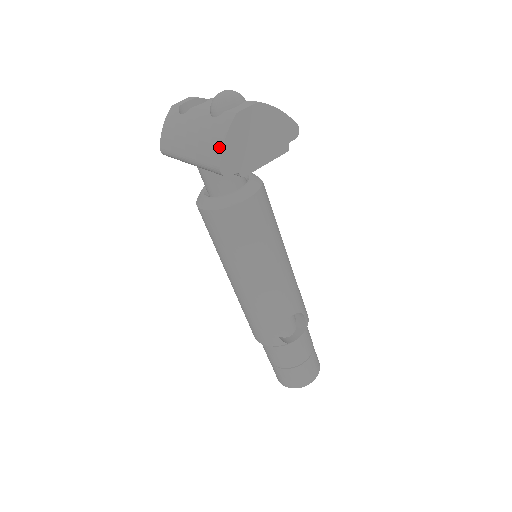
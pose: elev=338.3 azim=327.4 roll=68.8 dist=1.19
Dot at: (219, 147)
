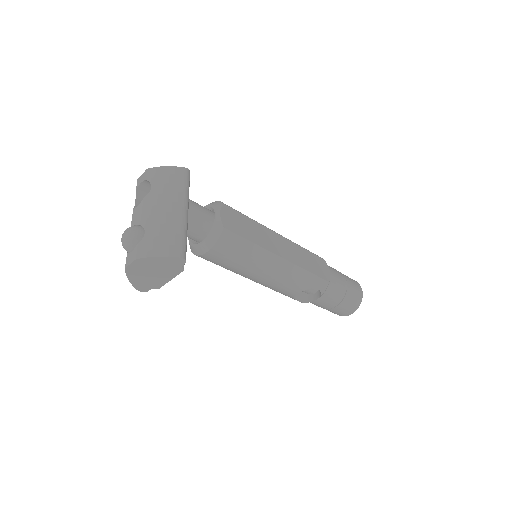
Dot at: occluded
